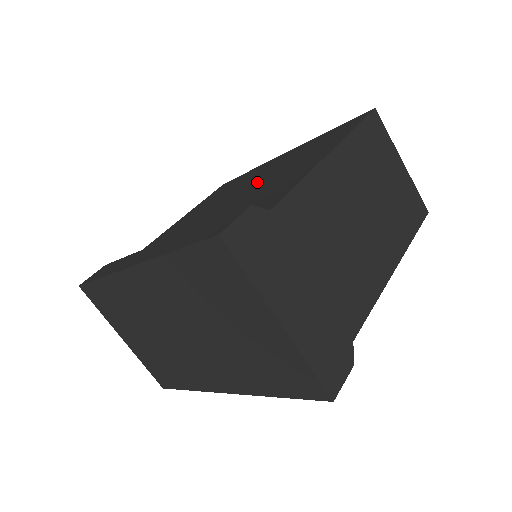
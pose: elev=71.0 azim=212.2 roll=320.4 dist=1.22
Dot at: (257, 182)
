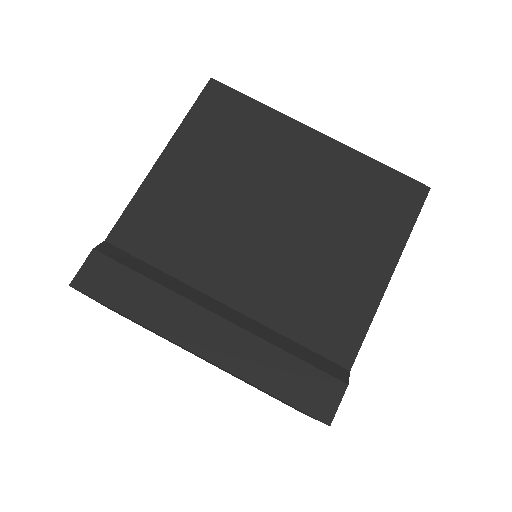
Dot at: (299, 214)
